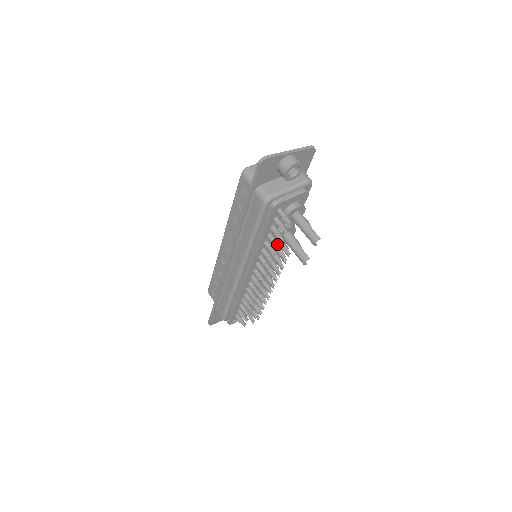
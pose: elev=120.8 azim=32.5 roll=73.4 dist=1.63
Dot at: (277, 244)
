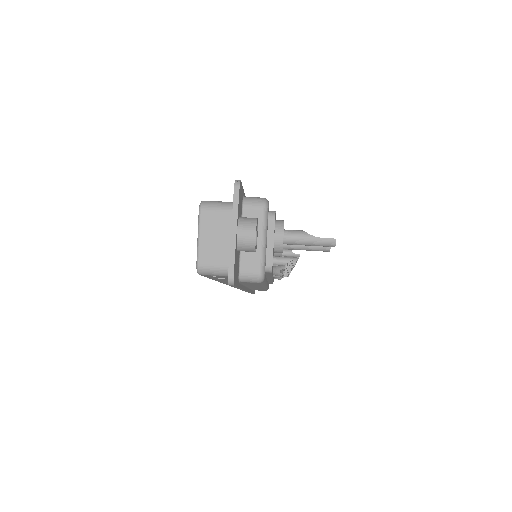
Dot at: (289, 264)
